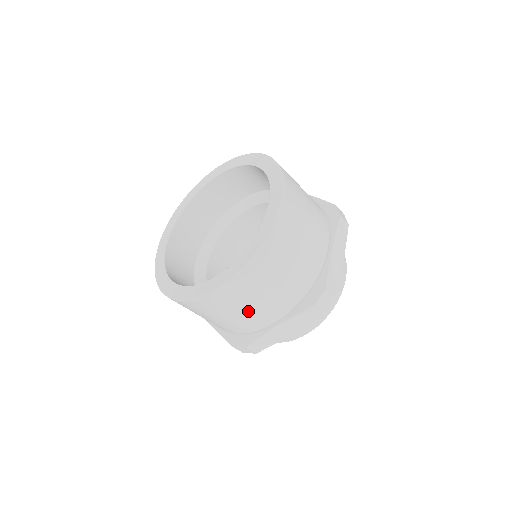
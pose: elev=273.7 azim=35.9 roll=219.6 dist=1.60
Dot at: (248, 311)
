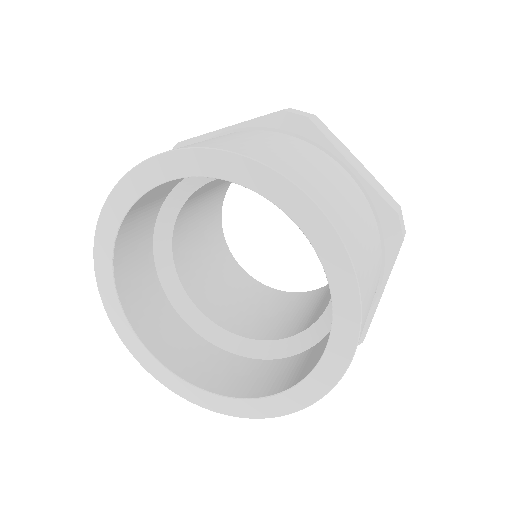
Dot at: occluded
